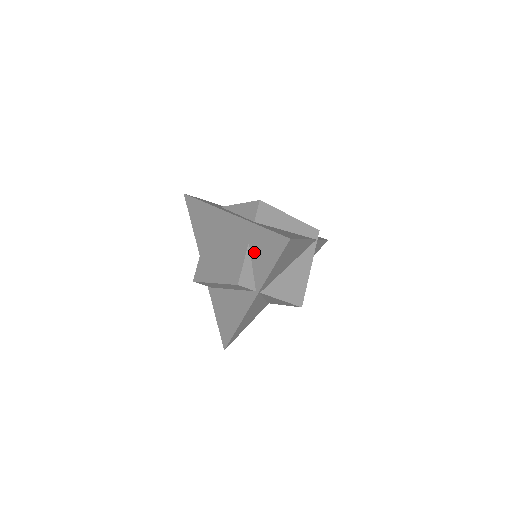
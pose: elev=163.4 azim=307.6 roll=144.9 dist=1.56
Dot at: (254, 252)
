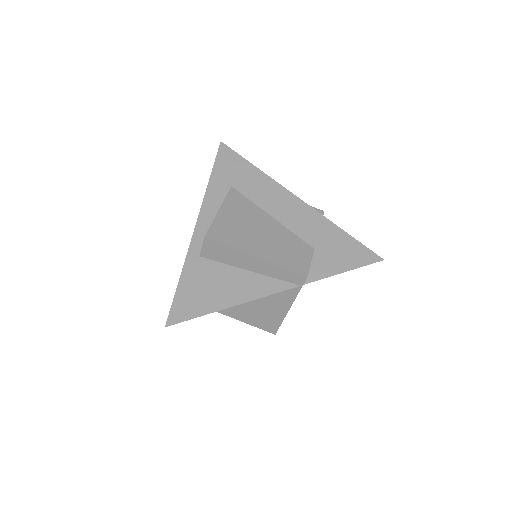
Dot at: occluded
